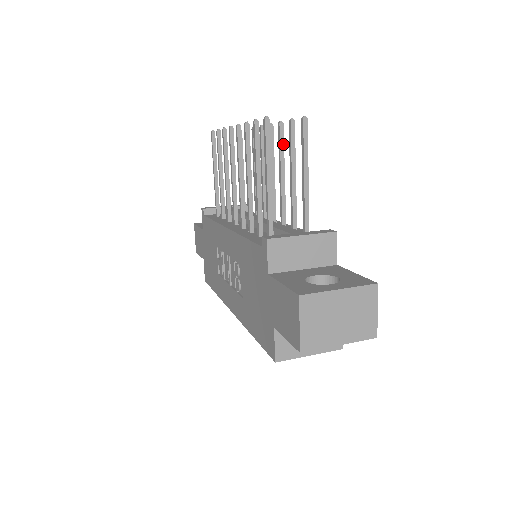
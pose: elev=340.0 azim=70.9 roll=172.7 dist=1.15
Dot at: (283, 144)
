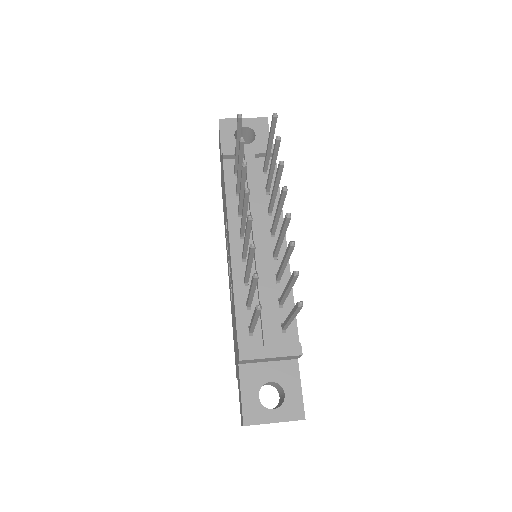
Dot at: (291, 253)
